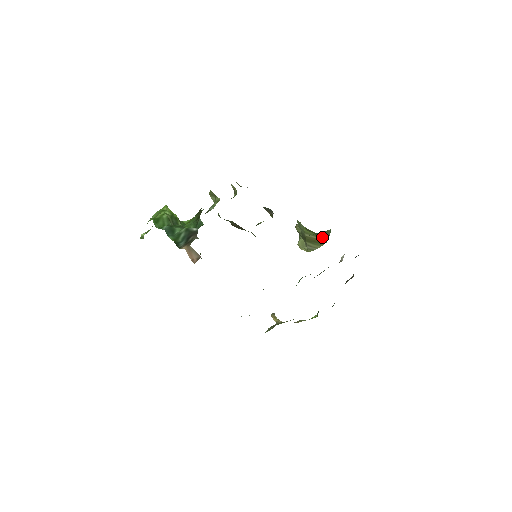
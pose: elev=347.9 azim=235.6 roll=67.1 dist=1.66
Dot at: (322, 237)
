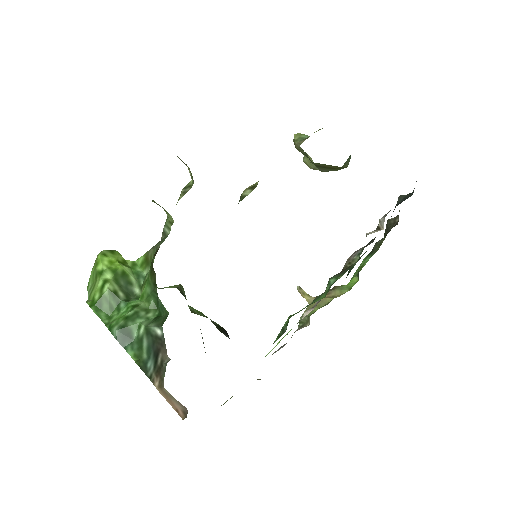
Dot at: (340, 167)
